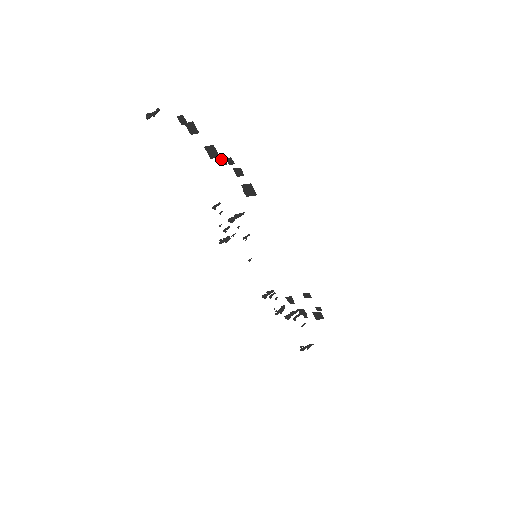
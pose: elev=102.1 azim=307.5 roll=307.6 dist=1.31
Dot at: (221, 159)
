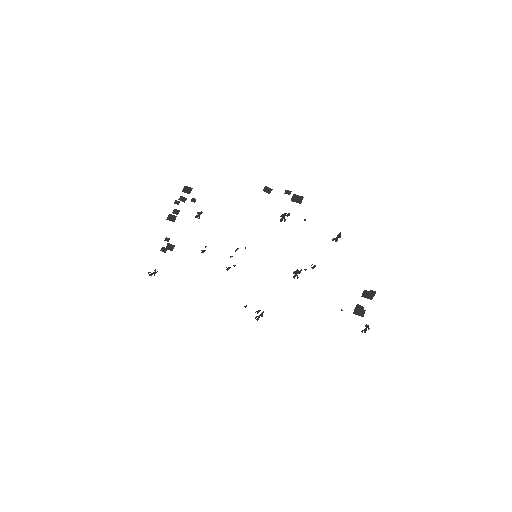
Dot at: (175, 211)
